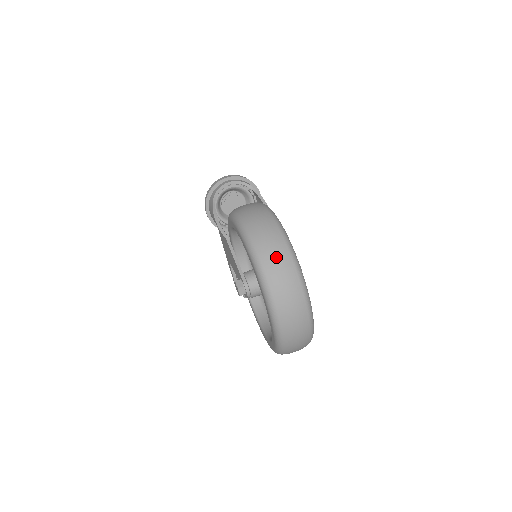
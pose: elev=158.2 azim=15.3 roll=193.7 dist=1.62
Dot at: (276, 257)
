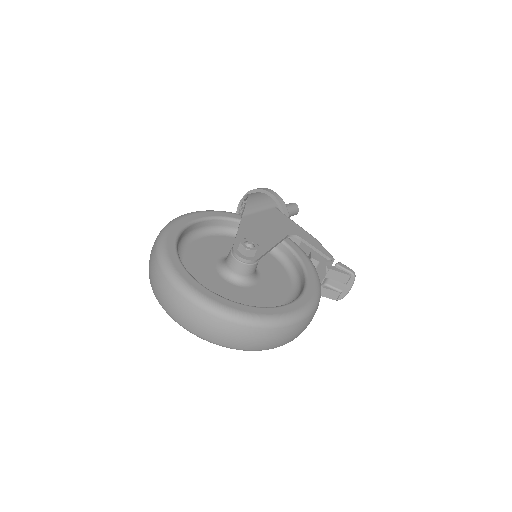
Dot at: (150, 258)
